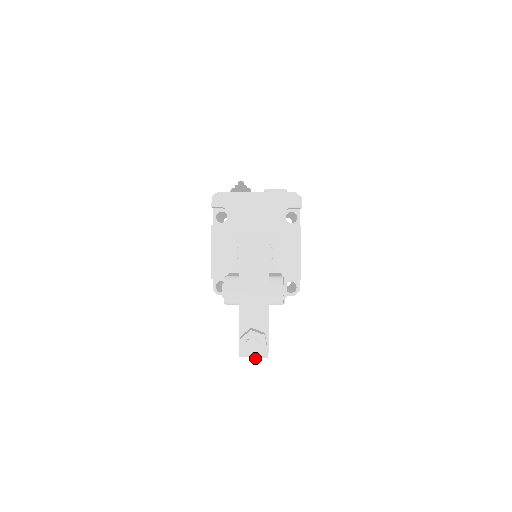
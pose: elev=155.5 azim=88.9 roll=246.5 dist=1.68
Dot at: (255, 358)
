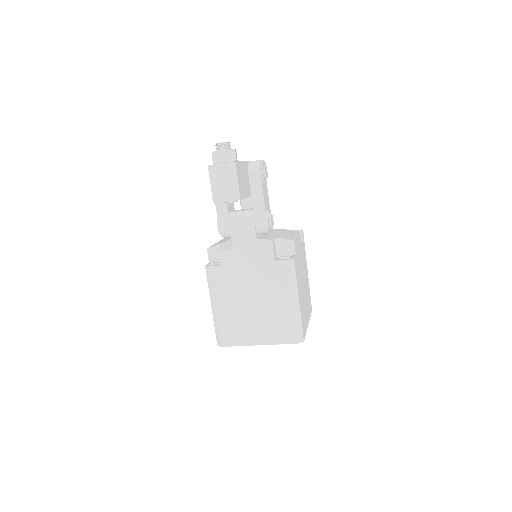
Dot at: (222, 151)
